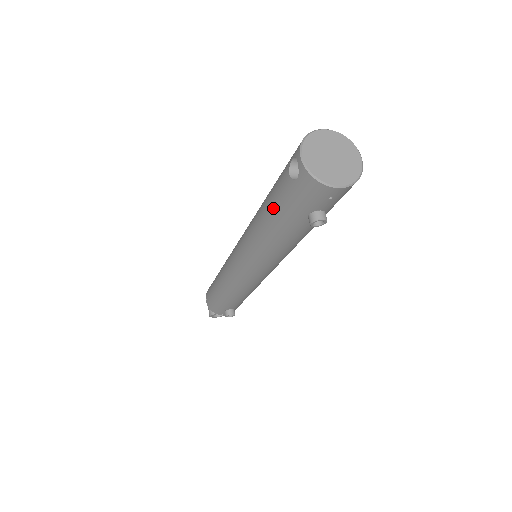
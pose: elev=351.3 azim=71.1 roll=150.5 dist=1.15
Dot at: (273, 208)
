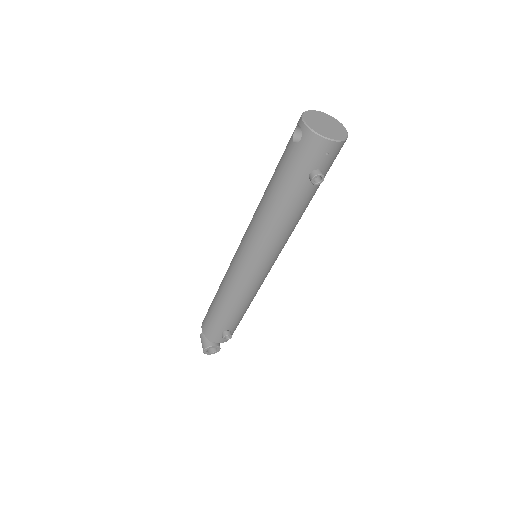
Dot at: (279, 179)
